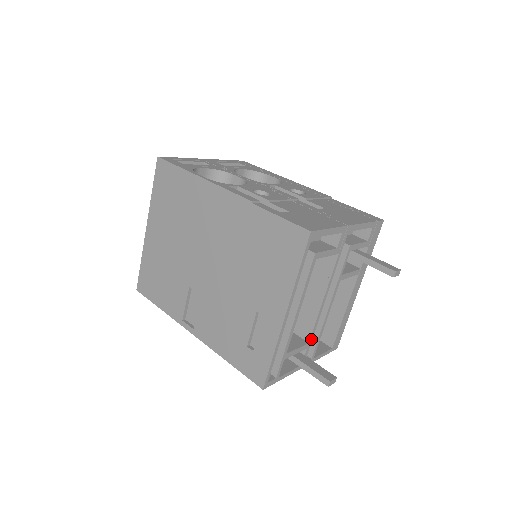
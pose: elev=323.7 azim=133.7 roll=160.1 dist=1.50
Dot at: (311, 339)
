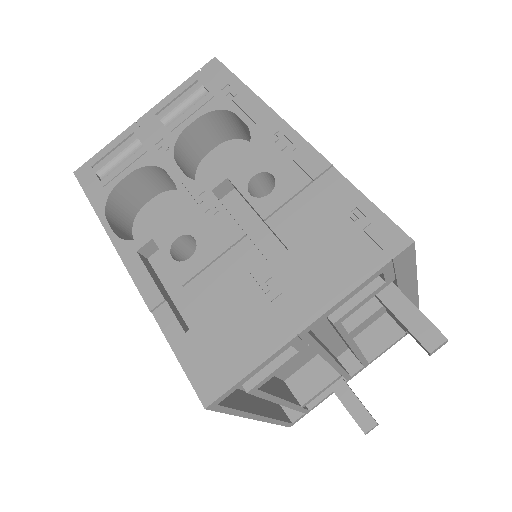
Dot at: (343, 372)
